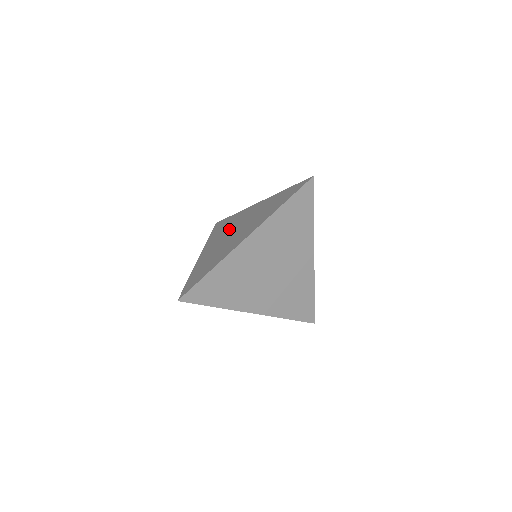
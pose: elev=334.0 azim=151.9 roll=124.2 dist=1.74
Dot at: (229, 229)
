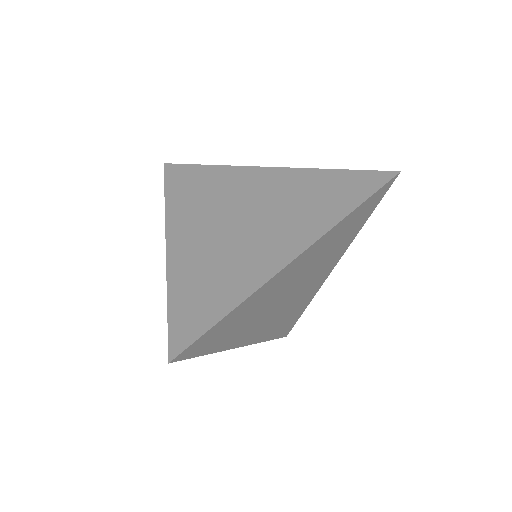
Dot at: (220, 204)
